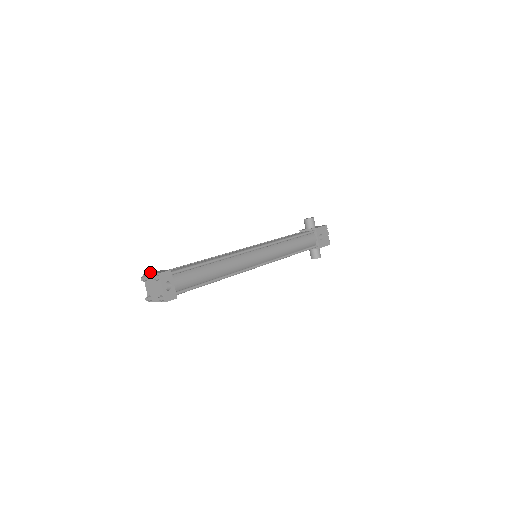
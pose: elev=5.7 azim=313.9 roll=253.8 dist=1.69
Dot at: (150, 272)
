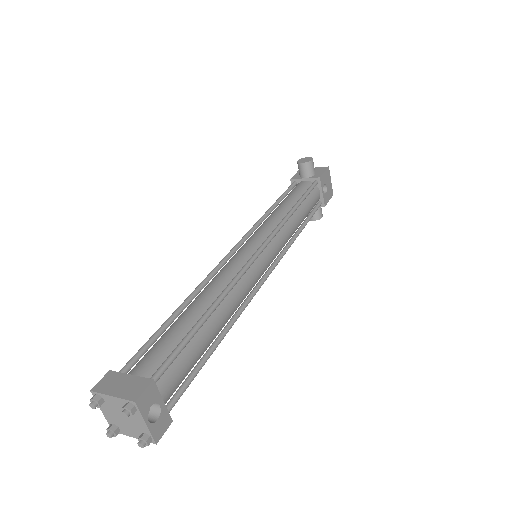
Dot at: (104, 381)
